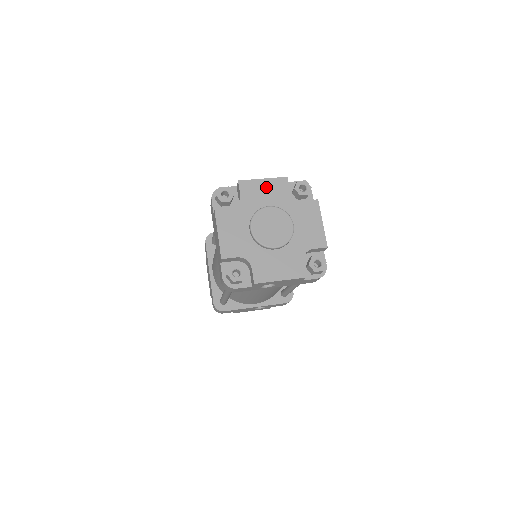
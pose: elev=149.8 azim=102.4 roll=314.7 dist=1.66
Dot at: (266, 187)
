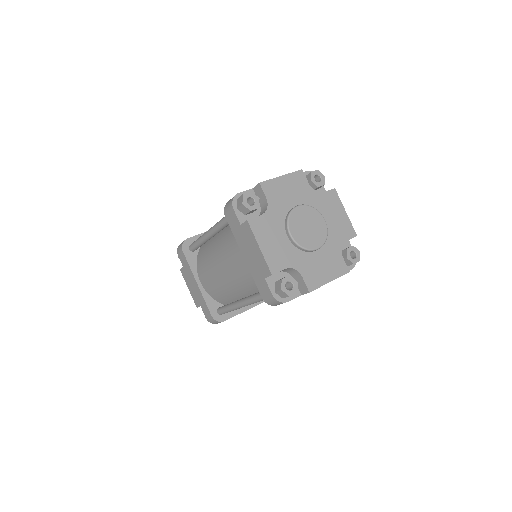
Dot at: (287, 185)
